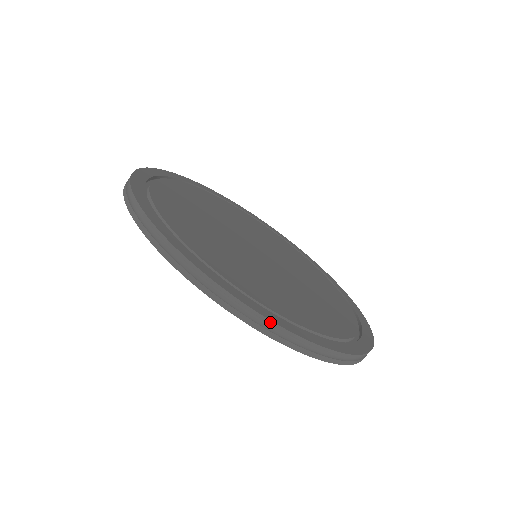
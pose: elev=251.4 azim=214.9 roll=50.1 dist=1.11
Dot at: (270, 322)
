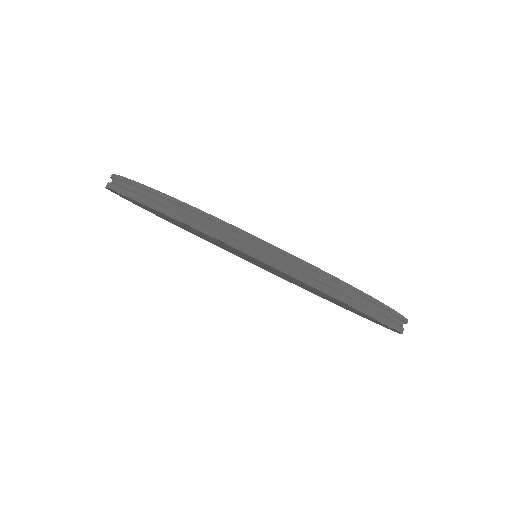
Dot at: (229, 226)
